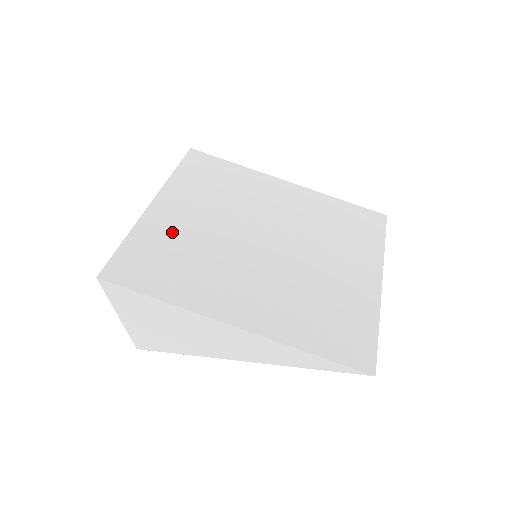
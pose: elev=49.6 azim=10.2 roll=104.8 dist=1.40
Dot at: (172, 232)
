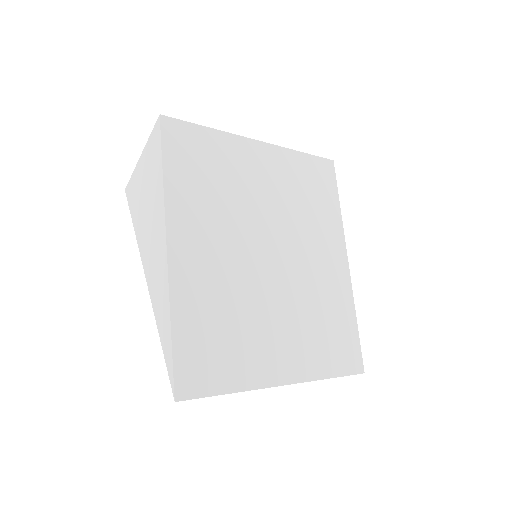
Dot at: (237, 166)
